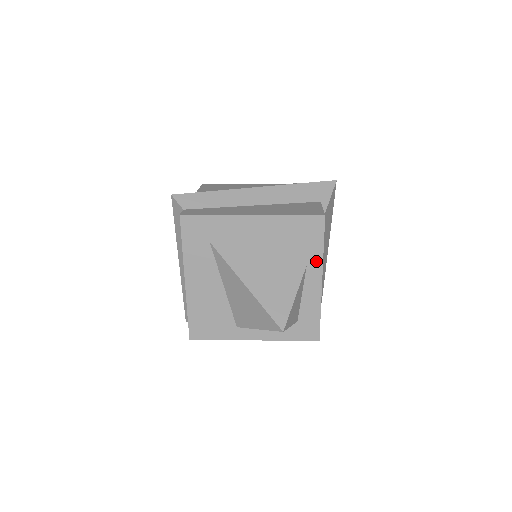
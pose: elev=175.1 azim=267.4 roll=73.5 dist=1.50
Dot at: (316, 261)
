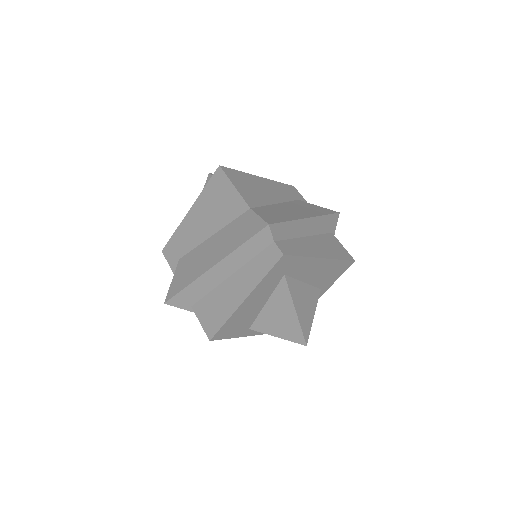
Dot at: (327, 287)
